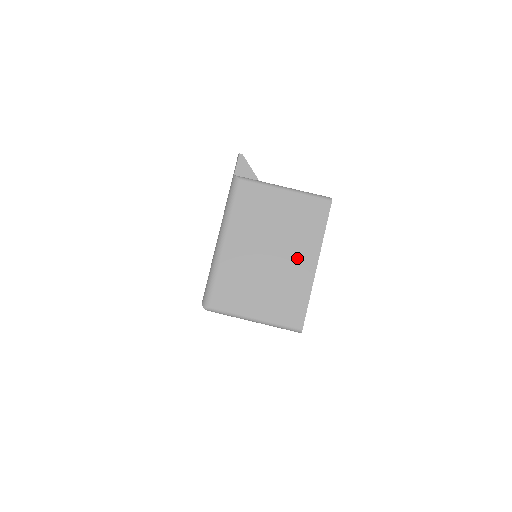
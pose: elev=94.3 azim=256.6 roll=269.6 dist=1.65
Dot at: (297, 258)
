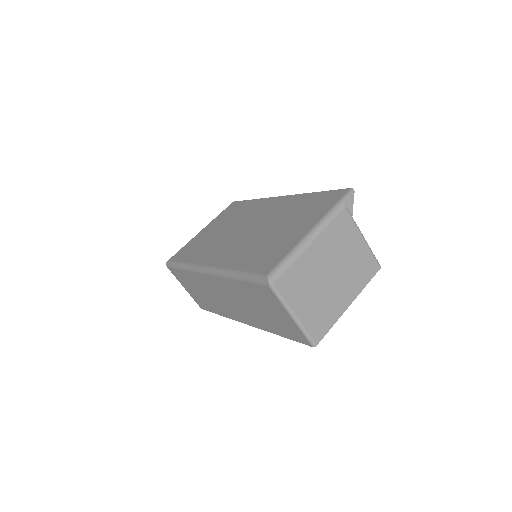
Dot at: (343, 291)
